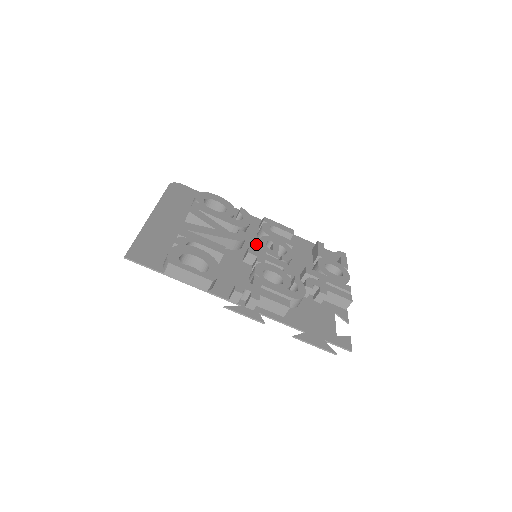
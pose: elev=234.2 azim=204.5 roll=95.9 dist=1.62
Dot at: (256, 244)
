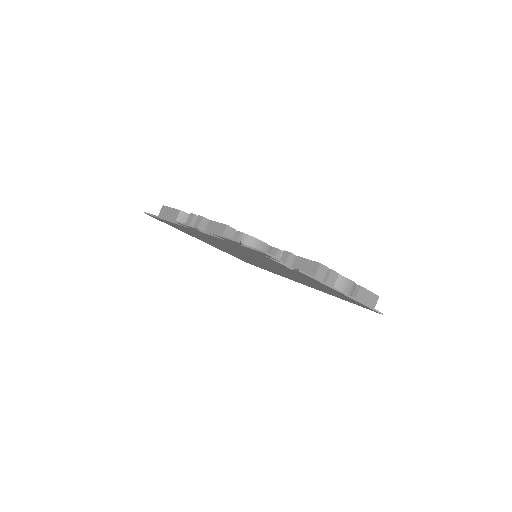
Dot at: occluded
